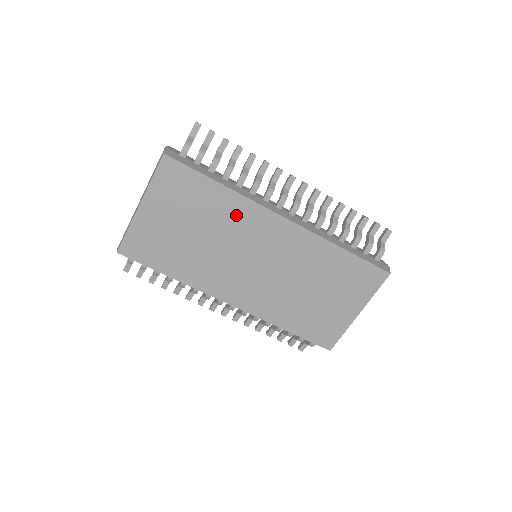
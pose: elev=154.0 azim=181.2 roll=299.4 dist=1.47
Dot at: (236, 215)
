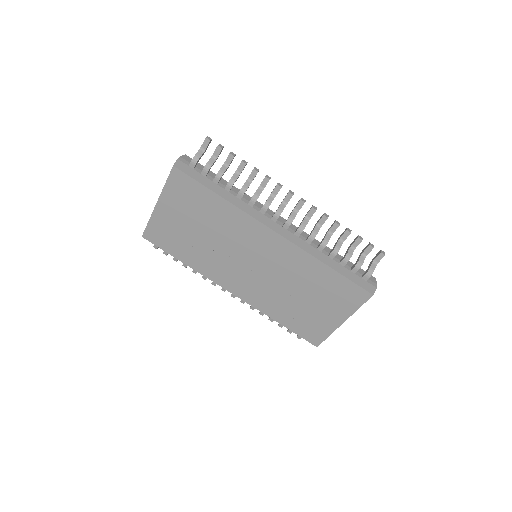
Dot at: (233, 223)
